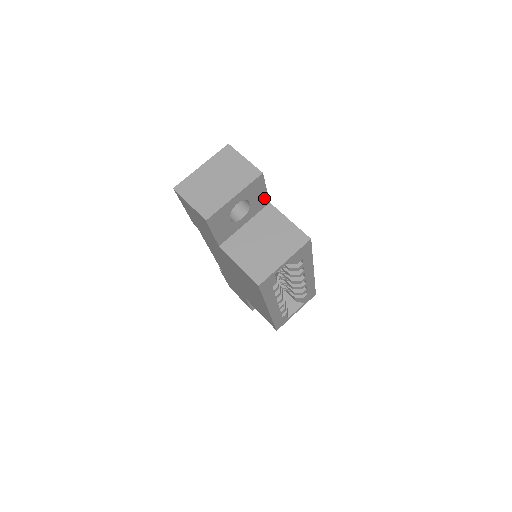
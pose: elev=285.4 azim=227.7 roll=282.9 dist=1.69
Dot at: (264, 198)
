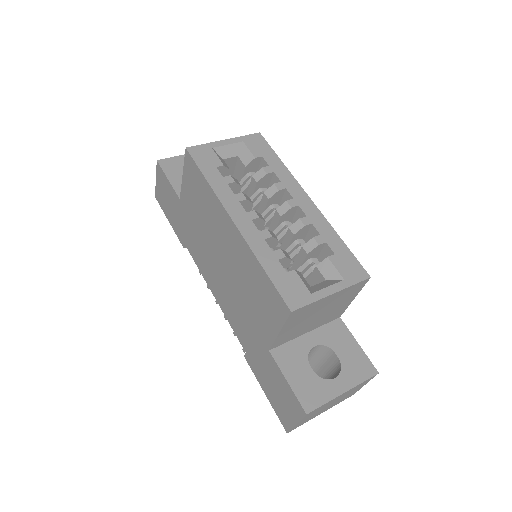
Dot at: occluded
